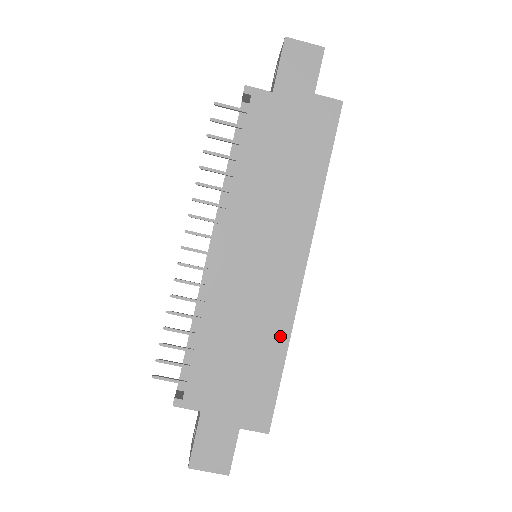
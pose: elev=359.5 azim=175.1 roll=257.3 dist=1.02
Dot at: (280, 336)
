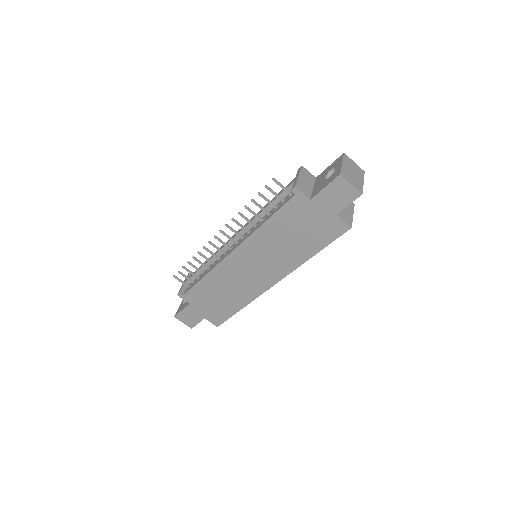
Dot at: (244, 301)
